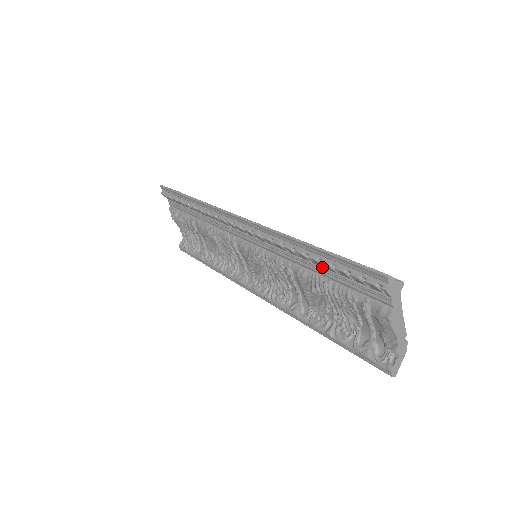
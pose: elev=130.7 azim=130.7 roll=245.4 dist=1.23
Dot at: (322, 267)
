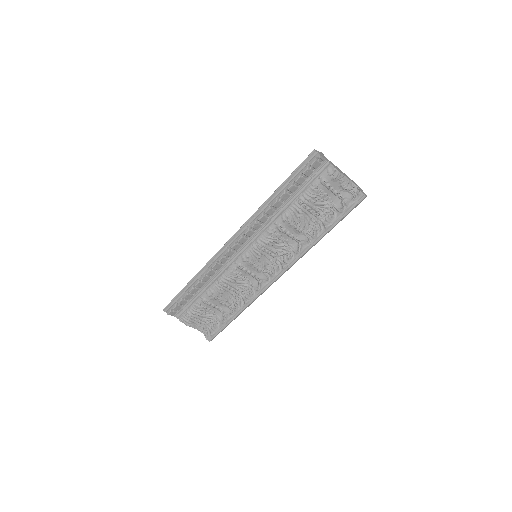
Dot at: (290, 197)
